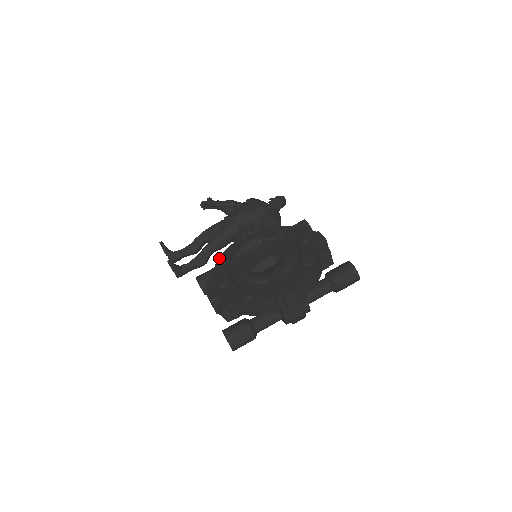
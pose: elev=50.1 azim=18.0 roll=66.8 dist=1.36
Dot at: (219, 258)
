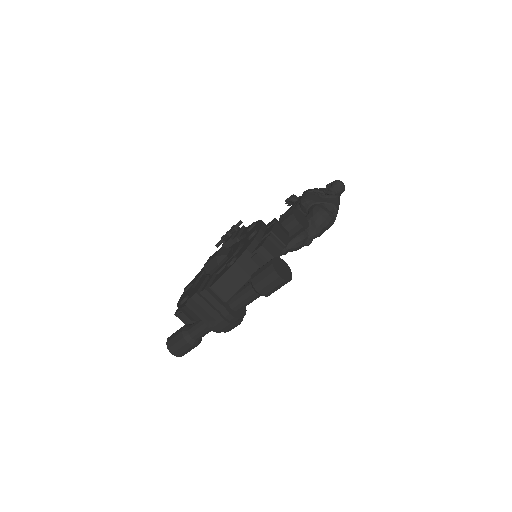
Dot at: occluded
